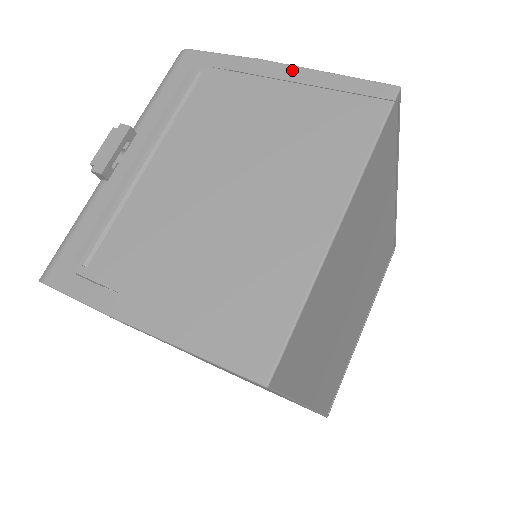
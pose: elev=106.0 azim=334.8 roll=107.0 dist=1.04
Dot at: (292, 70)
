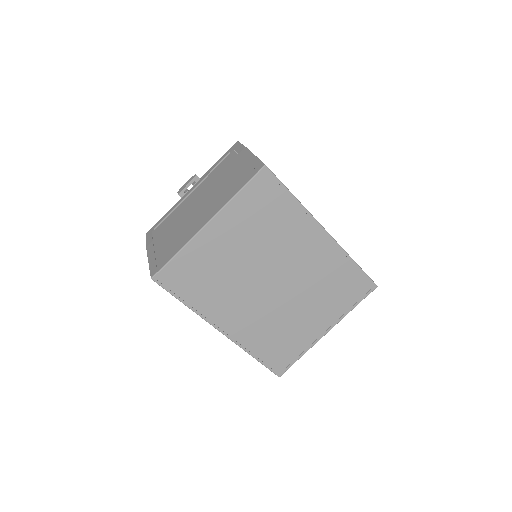
Dot at: (248, 154)
